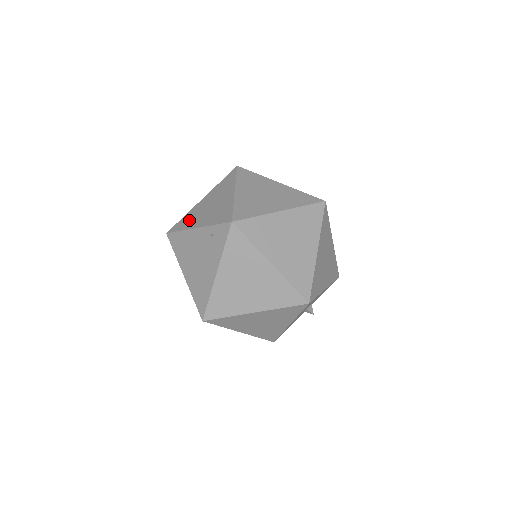
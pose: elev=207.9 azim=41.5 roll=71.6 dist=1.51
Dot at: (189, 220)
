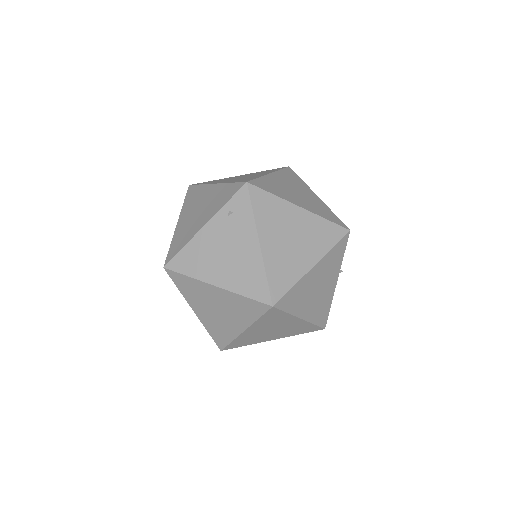
Dot at: (183, 236)
